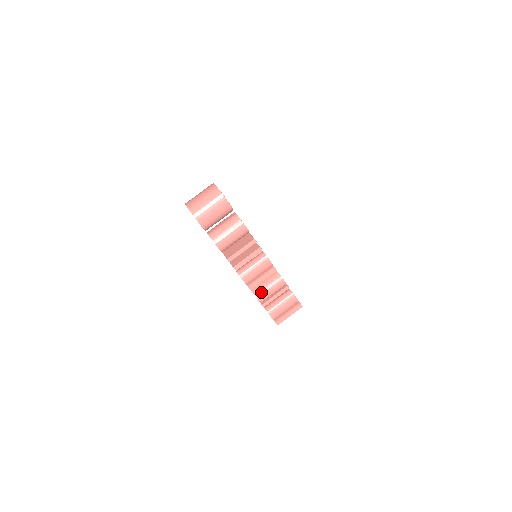
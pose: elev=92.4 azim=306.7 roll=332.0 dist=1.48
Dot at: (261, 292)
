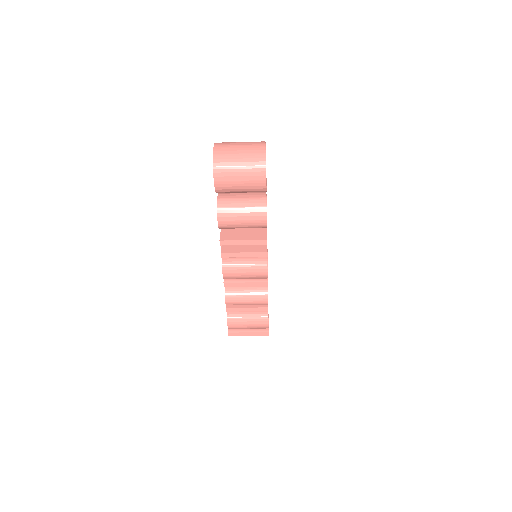
Dot at: (234, 296)
